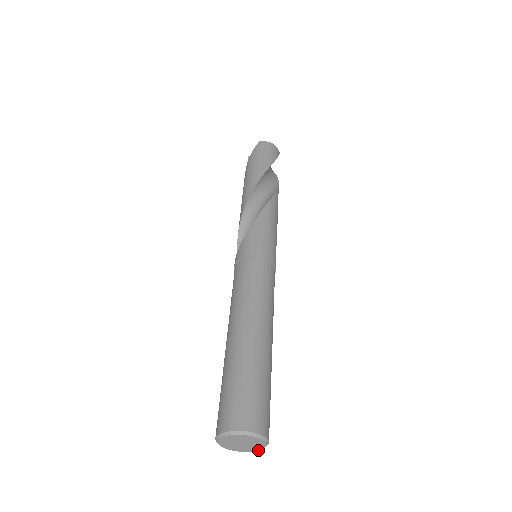
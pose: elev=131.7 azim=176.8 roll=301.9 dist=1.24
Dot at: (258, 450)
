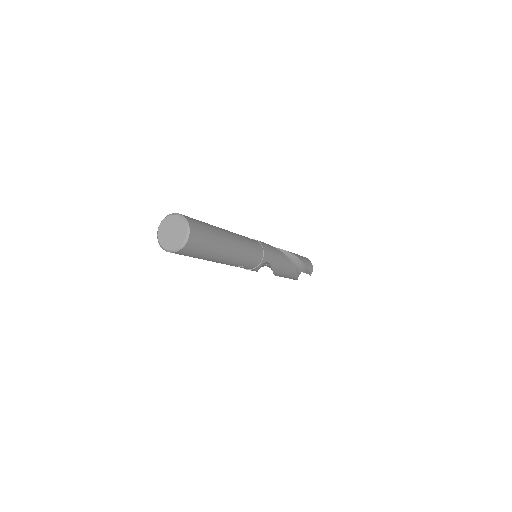
Dot at: (171, 250)
